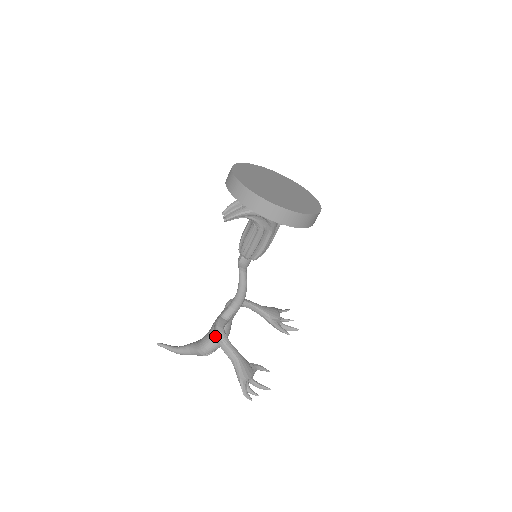
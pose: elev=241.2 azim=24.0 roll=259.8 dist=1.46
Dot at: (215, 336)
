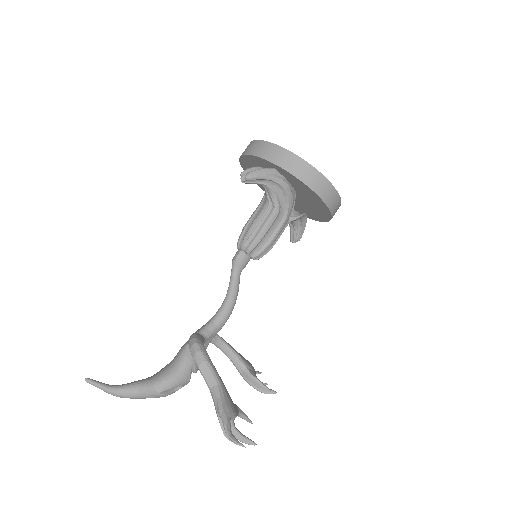
Dot at: (190, 351)
